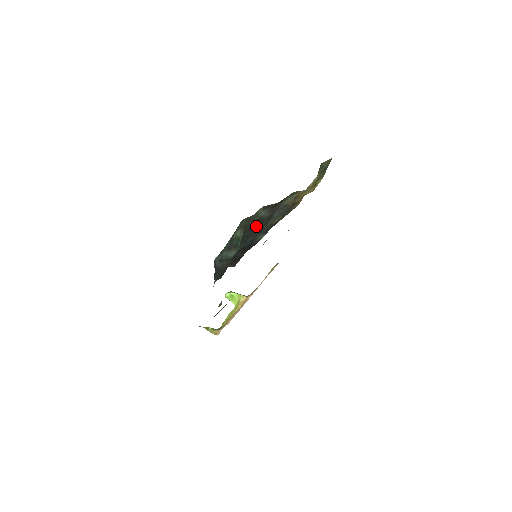
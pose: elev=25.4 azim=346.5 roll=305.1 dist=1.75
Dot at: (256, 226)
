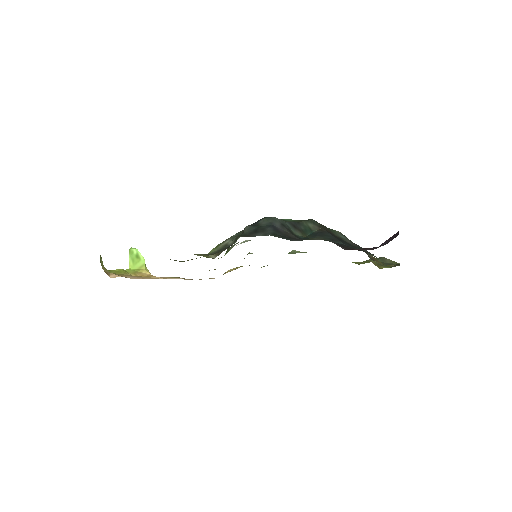
Dot at: occluded
